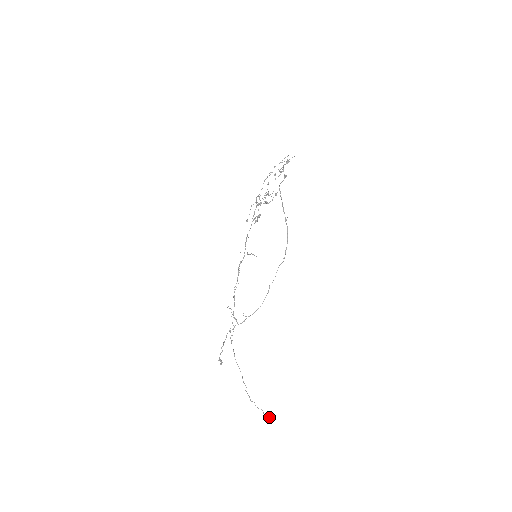
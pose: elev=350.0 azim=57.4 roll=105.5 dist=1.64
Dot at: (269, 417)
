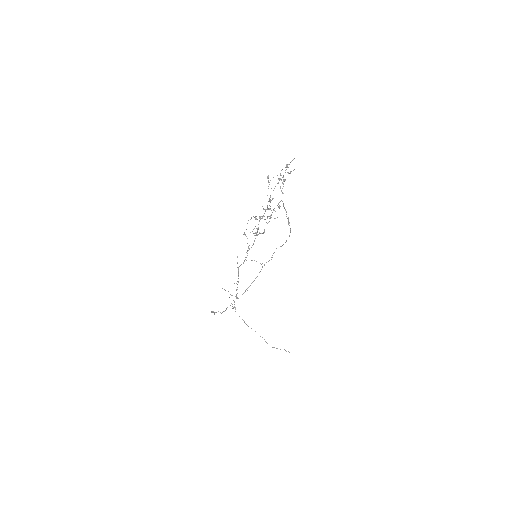
Dot at: occluded
